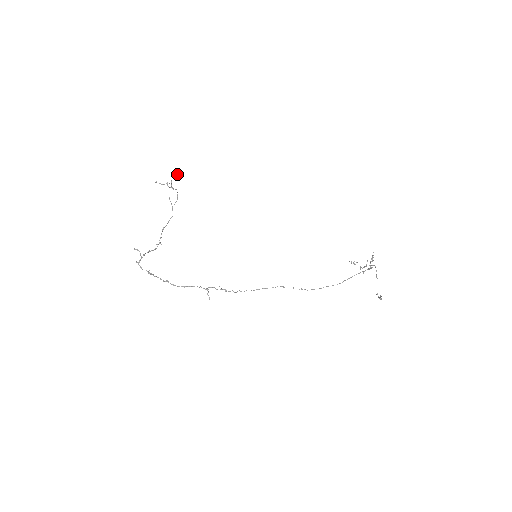
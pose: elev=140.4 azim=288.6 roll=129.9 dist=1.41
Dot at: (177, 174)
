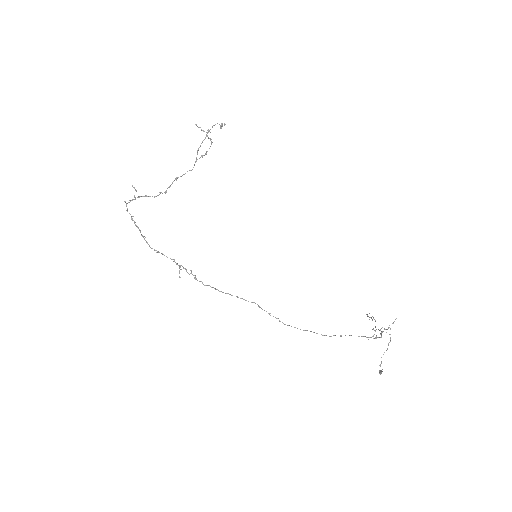
Dot at: (220, 126)
